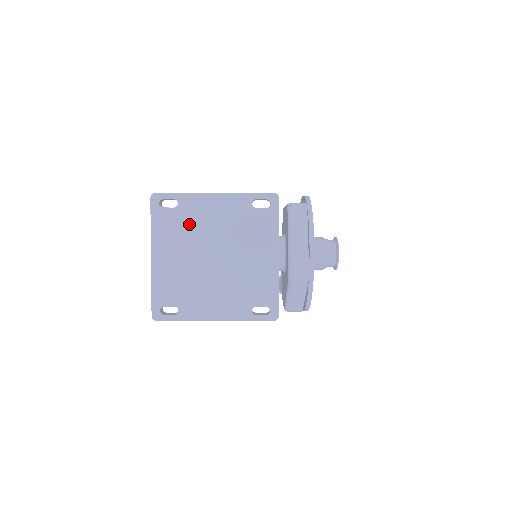
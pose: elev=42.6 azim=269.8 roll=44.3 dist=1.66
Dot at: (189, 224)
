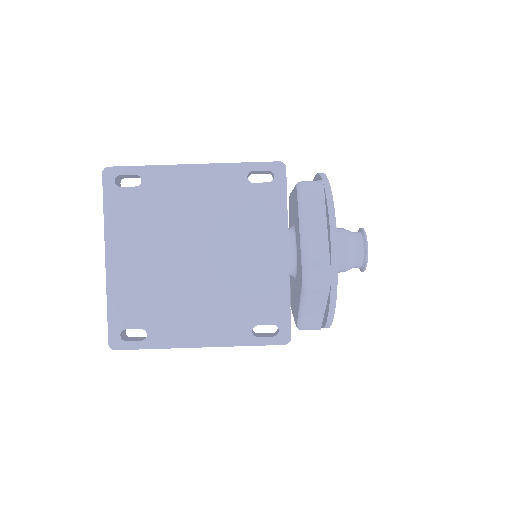
Dot at: (158, 209)
